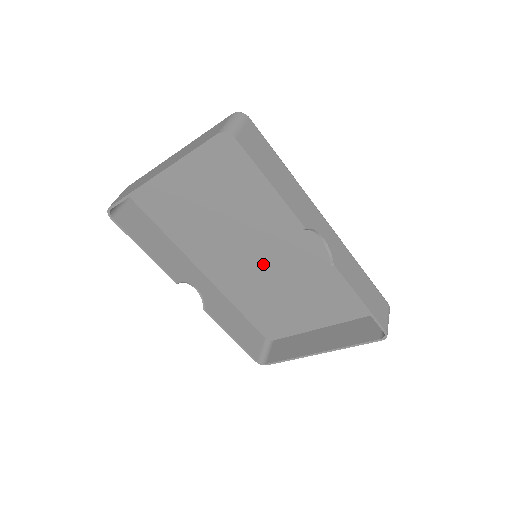
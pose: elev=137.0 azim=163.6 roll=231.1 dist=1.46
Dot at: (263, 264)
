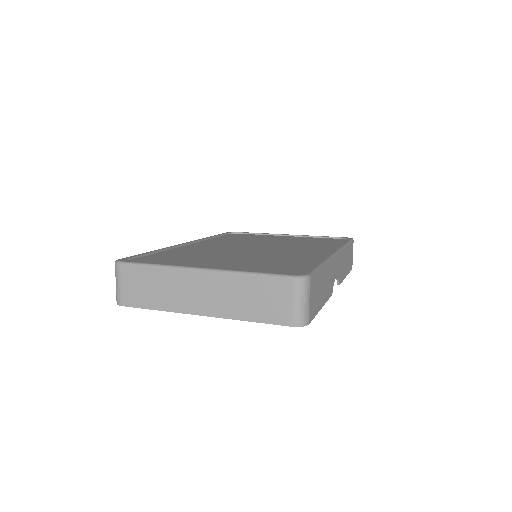
Dot at: occluded
